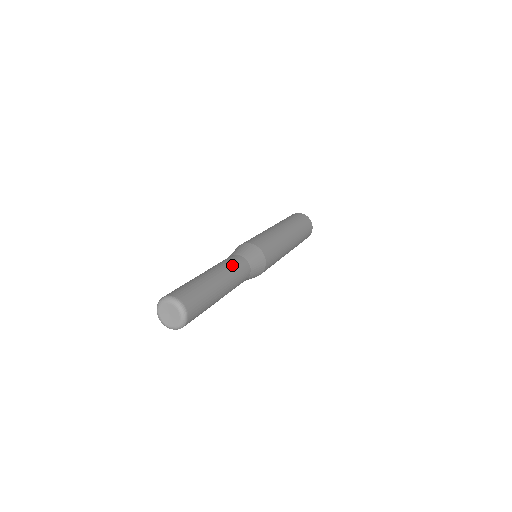
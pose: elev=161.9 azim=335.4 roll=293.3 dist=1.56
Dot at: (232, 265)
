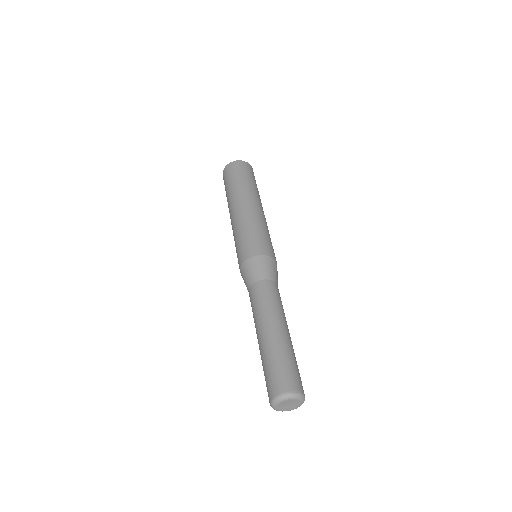
Dot at: (267, 301)
